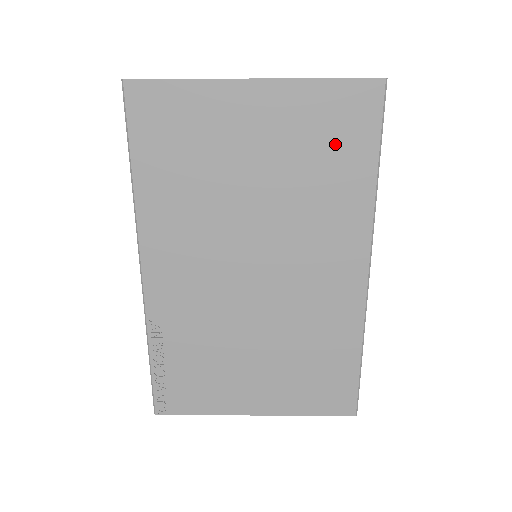
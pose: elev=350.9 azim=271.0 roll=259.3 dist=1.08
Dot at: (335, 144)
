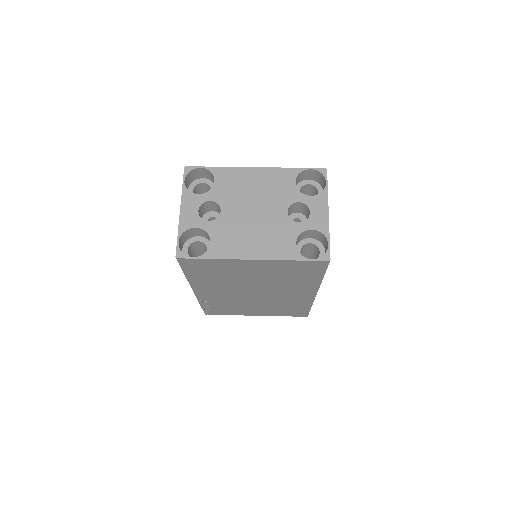
Dot at: (299, 273)
